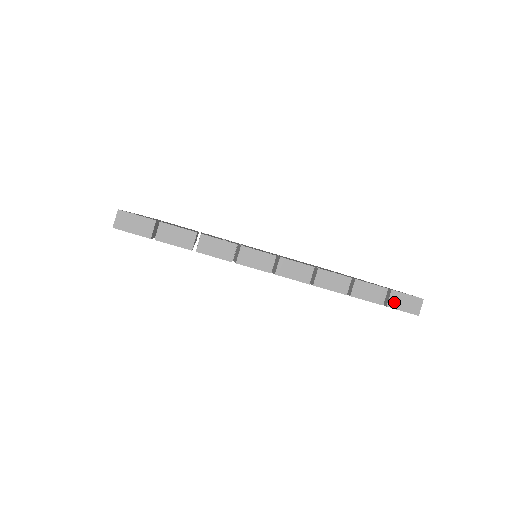
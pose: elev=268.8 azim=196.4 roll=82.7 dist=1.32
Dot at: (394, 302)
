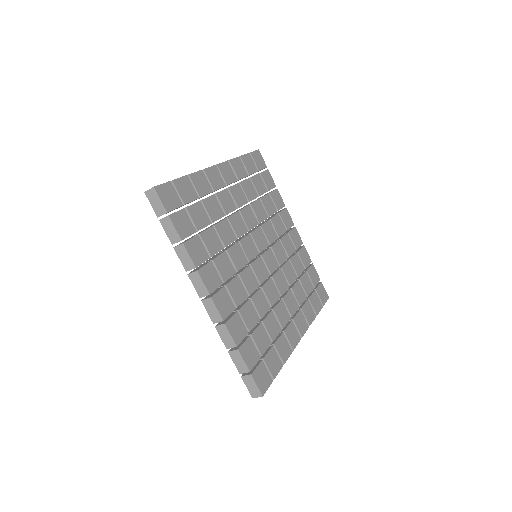
Dot at: (247, 380)
